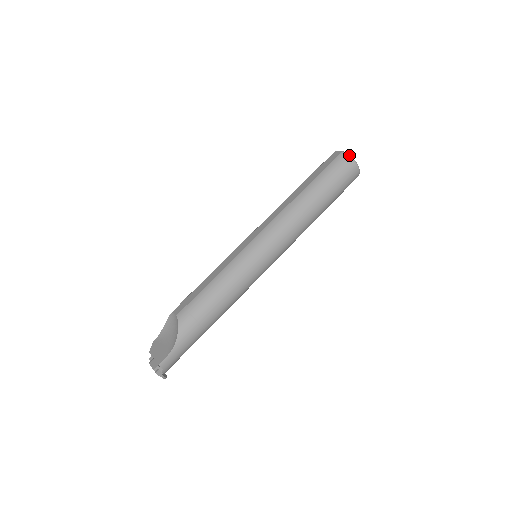
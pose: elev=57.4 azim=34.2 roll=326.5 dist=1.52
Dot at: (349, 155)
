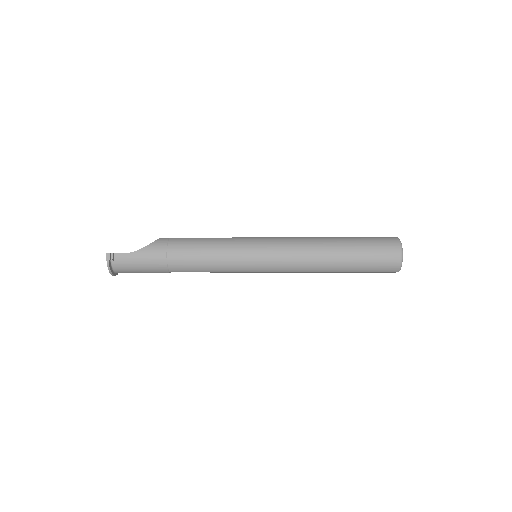
Dot at: (400, 241)
